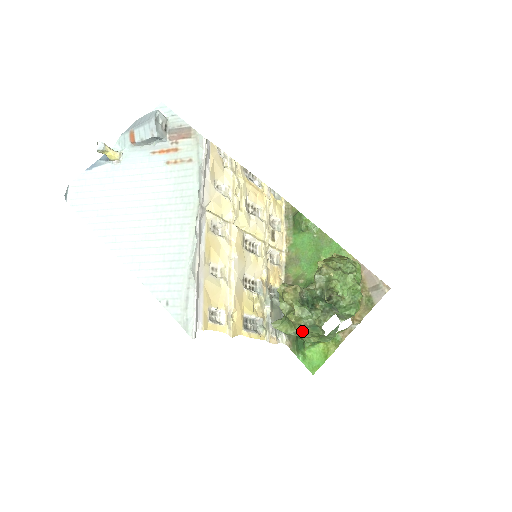
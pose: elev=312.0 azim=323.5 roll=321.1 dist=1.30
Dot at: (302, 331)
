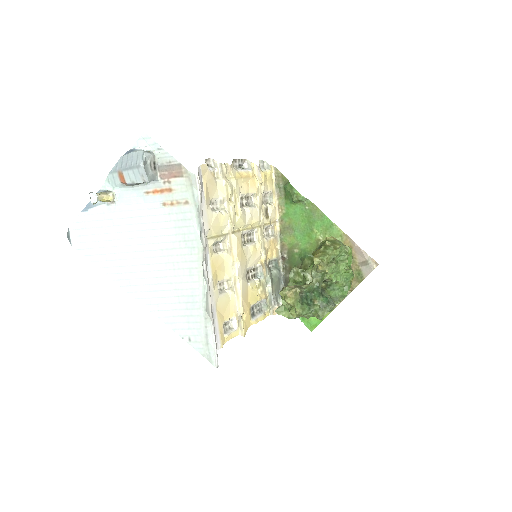
Dot at: occluded
